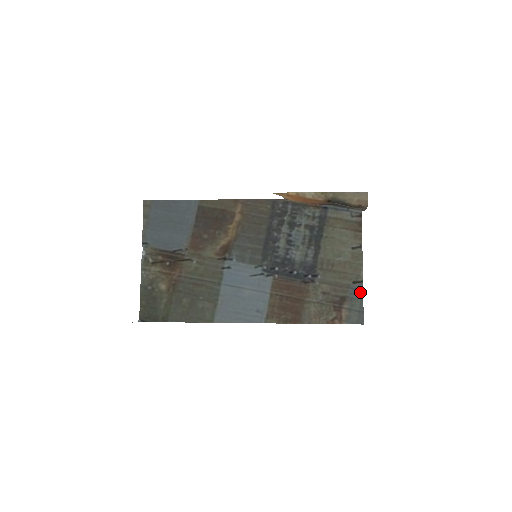
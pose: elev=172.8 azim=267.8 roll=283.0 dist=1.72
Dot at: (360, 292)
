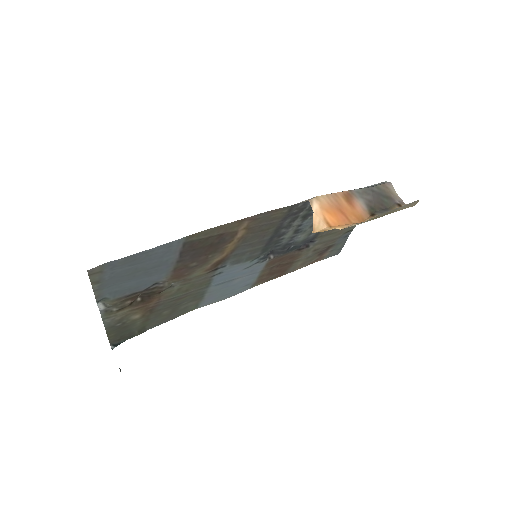
Dot at: (347, 237)
